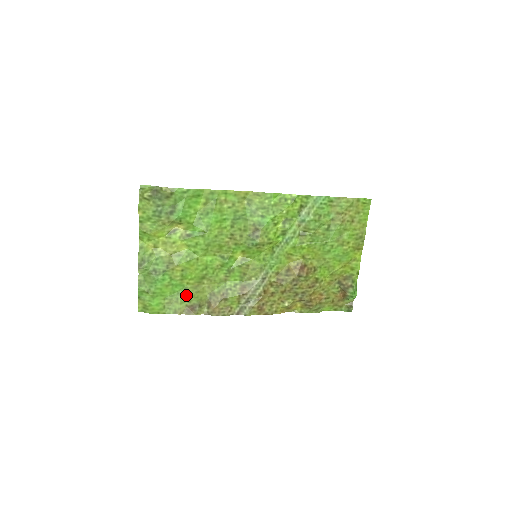
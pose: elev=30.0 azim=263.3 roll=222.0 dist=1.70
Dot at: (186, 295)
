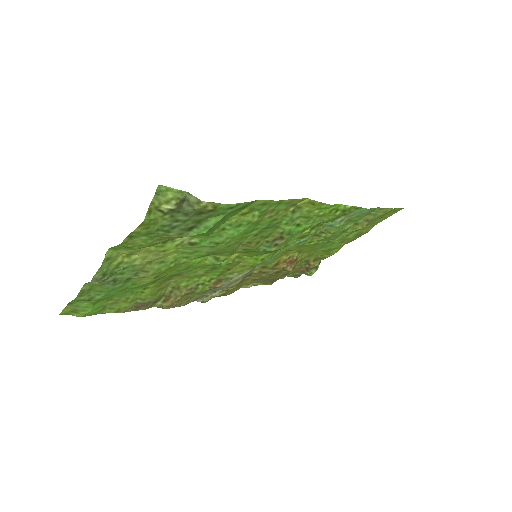
Dot at: (143, 294)
